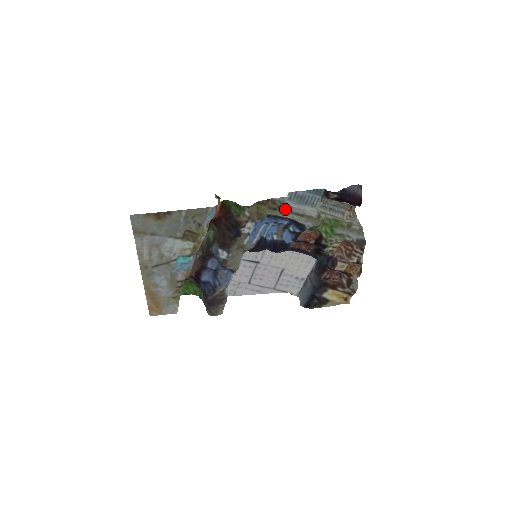
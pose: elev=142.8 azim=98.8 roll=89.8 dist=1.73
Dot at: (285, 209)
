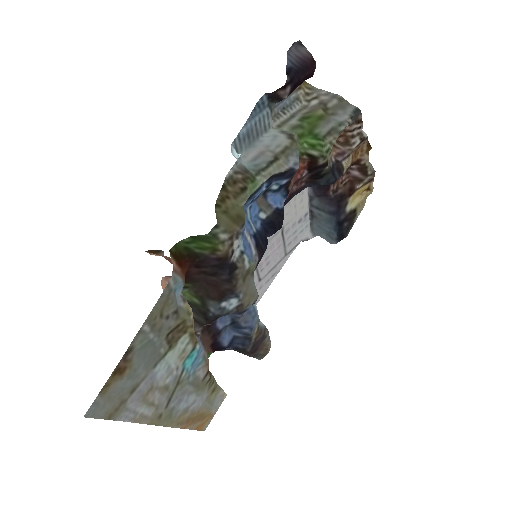
Dot at: (252, 174)
